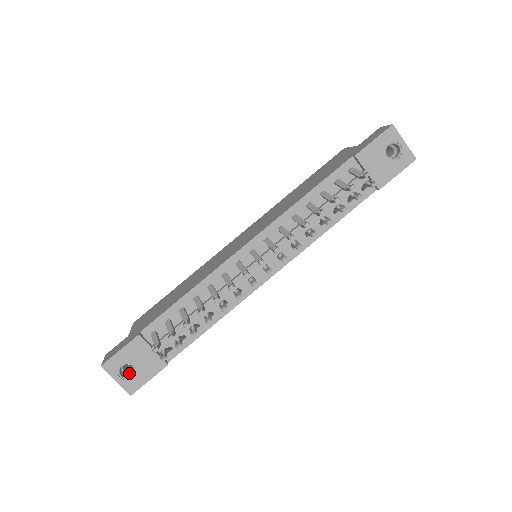
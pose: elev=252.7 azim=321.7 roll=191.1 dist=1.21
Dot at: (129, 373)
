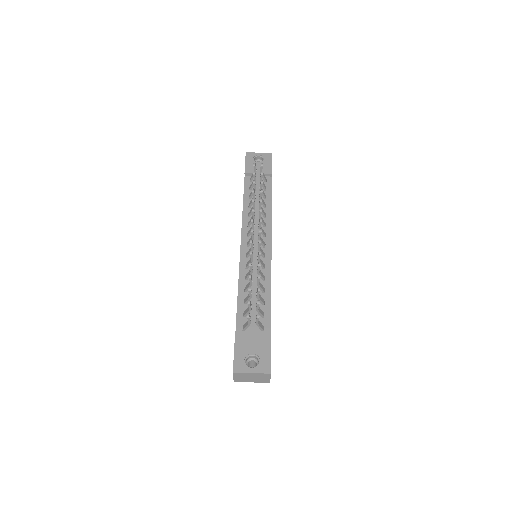
Dot at: occluded
